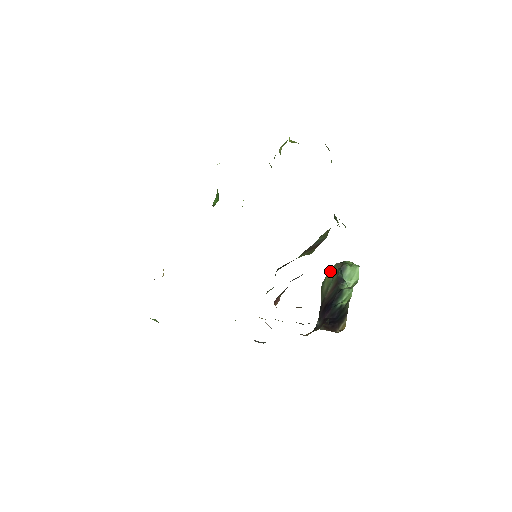
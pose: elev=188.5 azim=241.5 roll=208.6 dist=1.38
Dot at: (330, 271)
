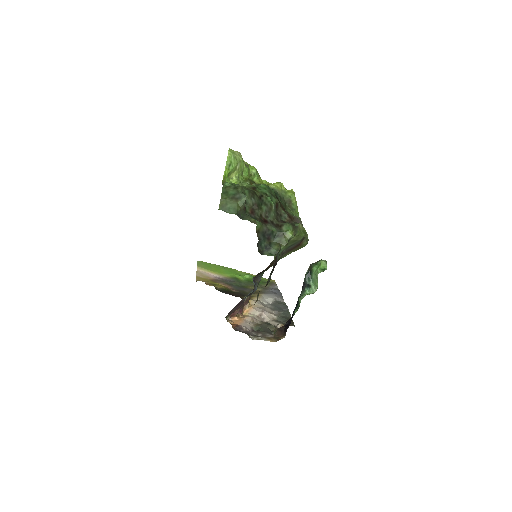
Dot at: occluded
